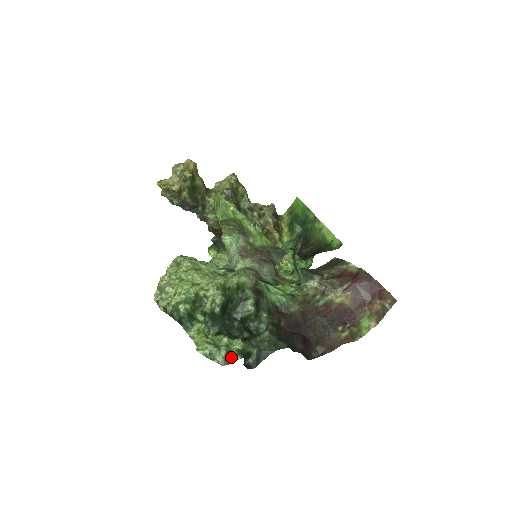
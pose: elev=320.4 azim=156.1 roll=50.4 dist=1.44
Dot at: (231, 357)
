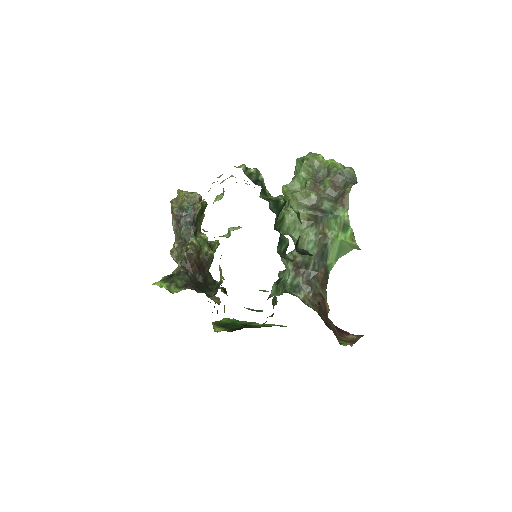
Dot at: (299, 218)
